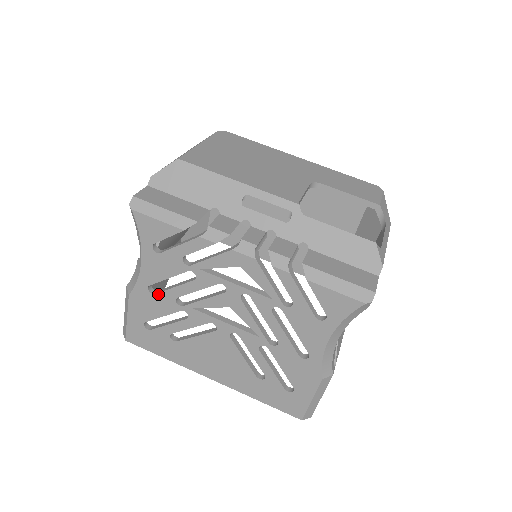
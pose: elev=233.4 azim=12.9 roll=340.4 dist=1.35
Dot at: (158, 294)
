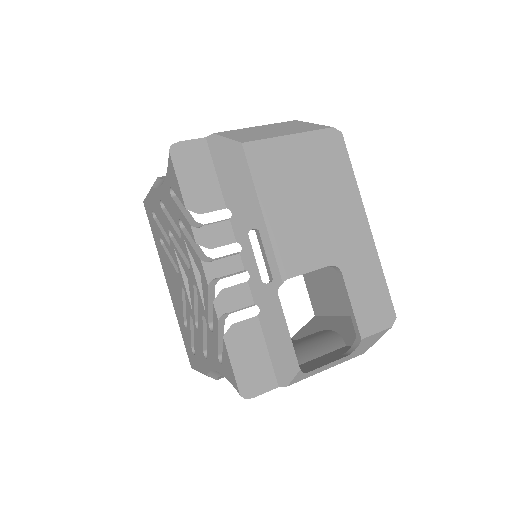
Dot at: (163, 212)
